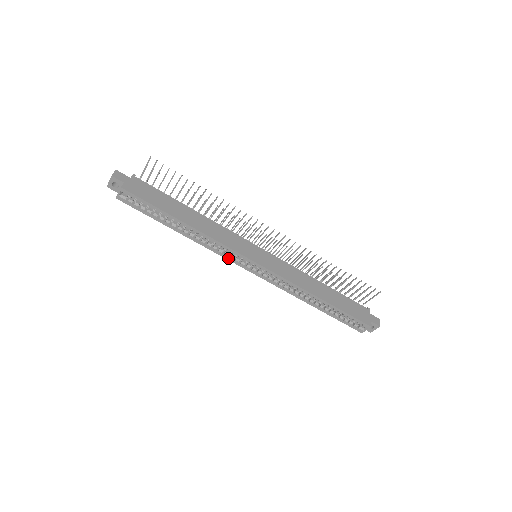
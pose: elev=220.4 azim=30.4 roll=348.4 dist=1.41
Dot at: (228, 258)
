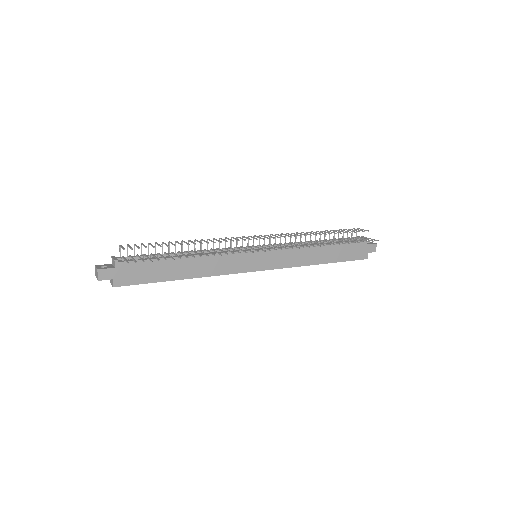
Dot at: occluded
